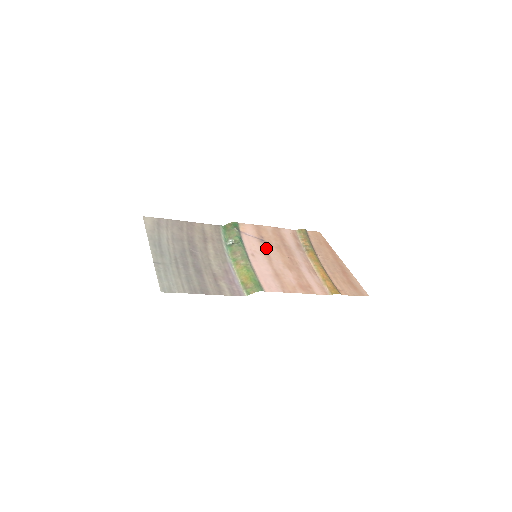
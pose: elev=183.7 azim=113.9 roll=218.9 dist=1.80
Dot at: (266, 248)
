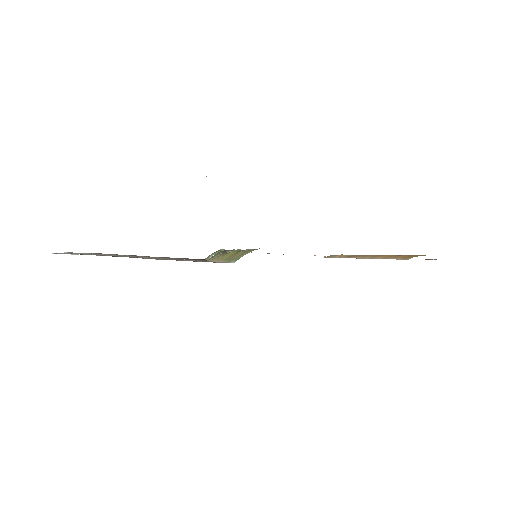
Dot at: occluded
